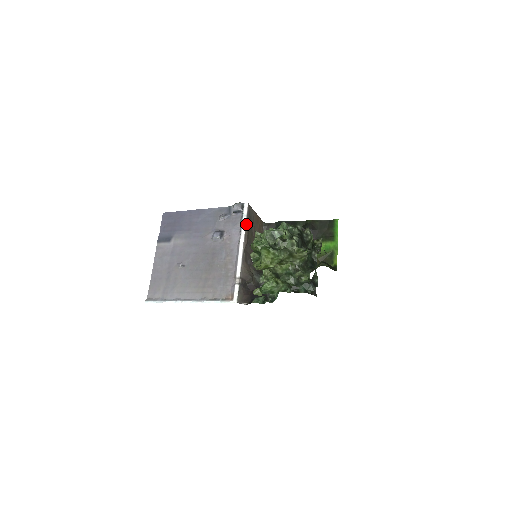
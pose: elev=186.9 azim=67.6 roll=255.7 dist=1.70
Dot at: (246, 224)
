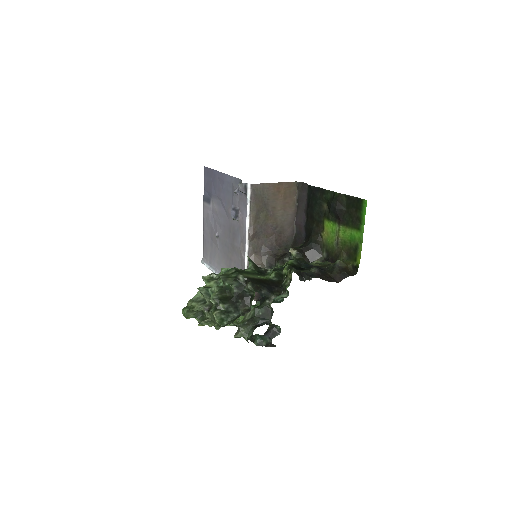
Dot at: (250, 211)
